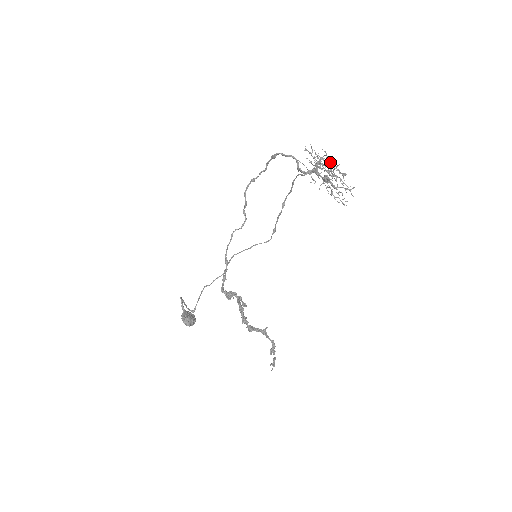
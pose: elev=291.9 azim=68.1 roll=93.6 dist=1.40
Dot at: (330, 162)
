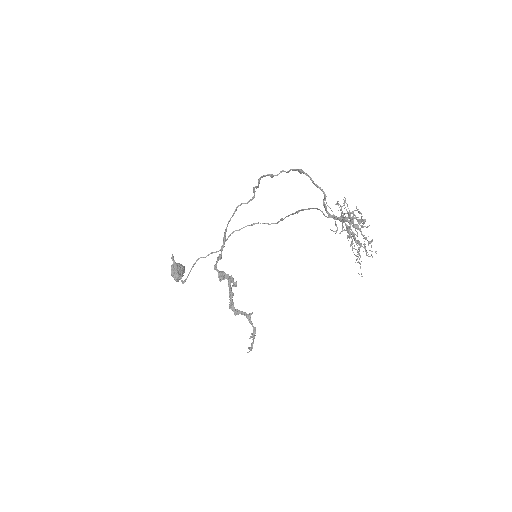
Dot at: (360, 222)
